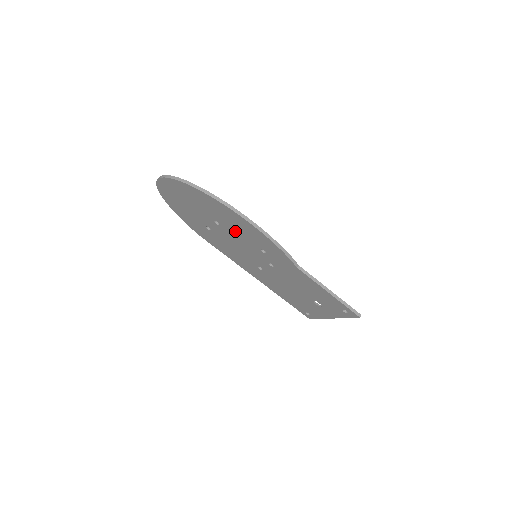
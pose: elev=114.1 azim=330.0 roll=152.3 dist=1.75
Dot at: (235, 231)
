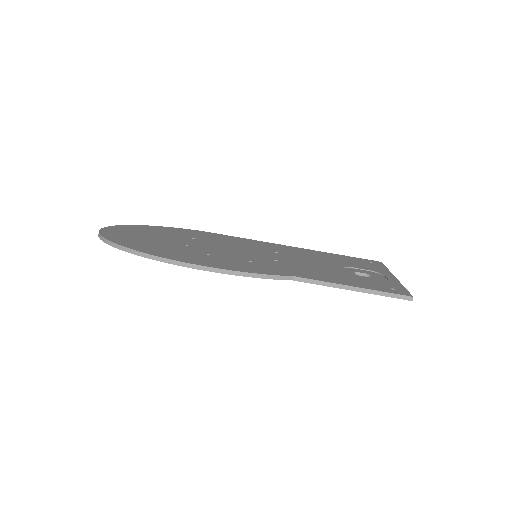
Dot at: occluded
